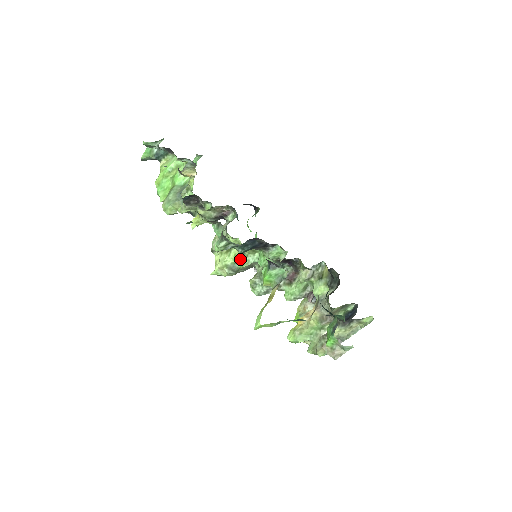
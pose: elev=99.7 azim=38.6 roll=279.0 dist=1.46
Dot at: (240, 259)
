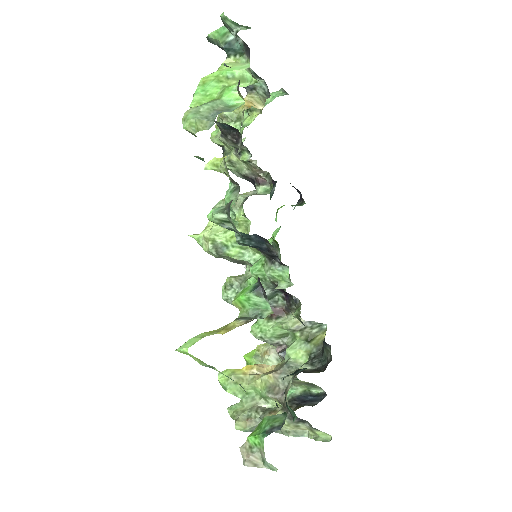
Dot at: (235, 246)
